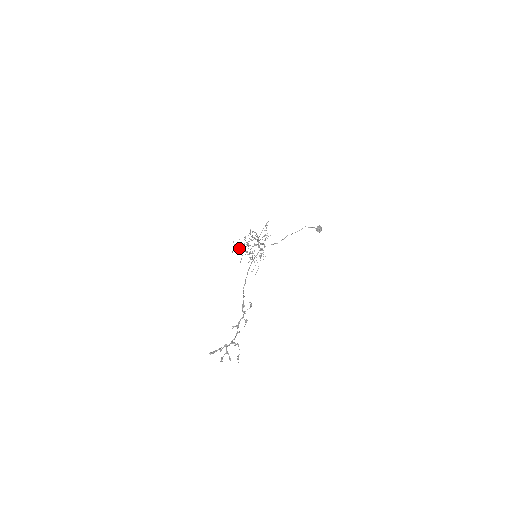
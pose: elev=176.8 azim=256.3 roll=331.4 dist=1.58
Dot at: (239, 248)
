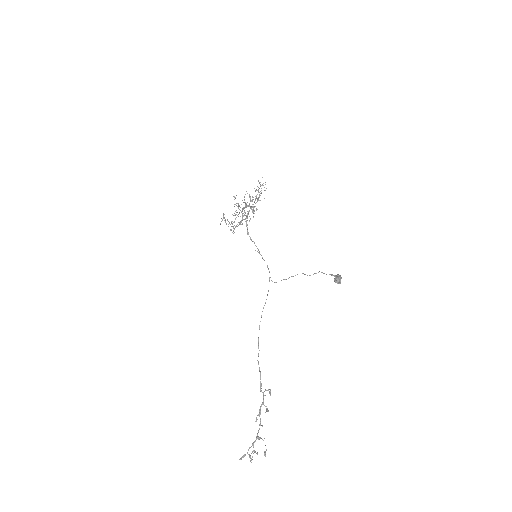
Dot at: (231, 223)
